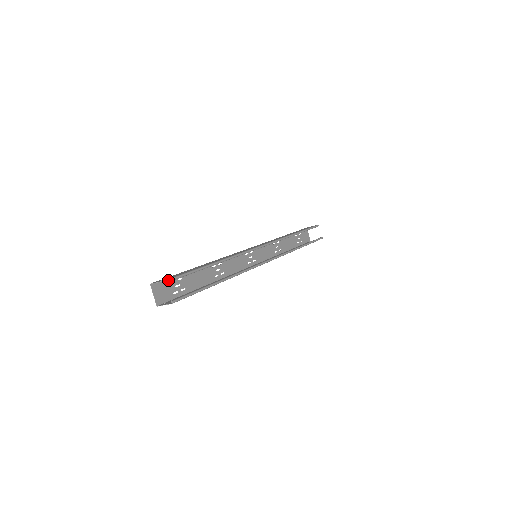
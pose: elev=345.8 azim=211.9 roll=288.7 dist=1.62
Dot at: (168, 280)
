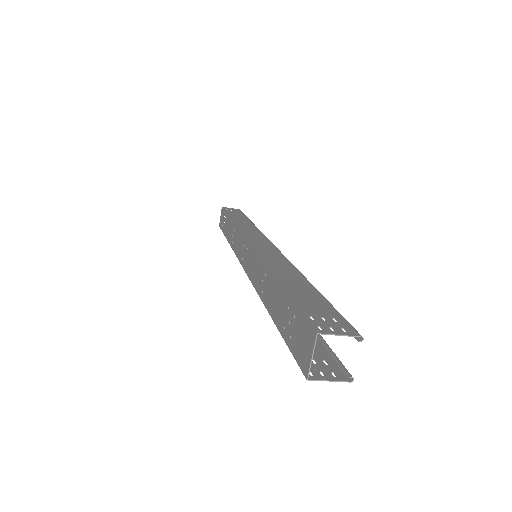
Dot at: occluded
